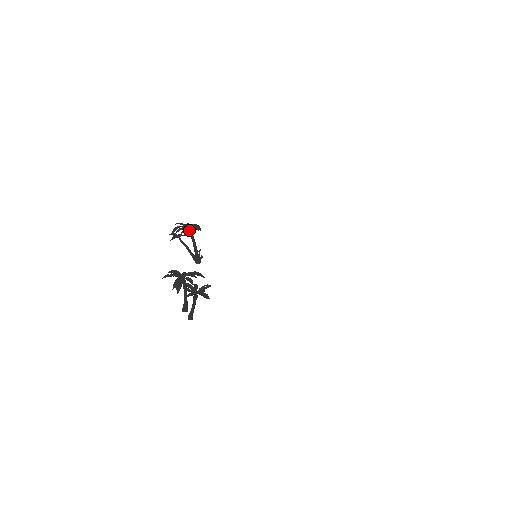
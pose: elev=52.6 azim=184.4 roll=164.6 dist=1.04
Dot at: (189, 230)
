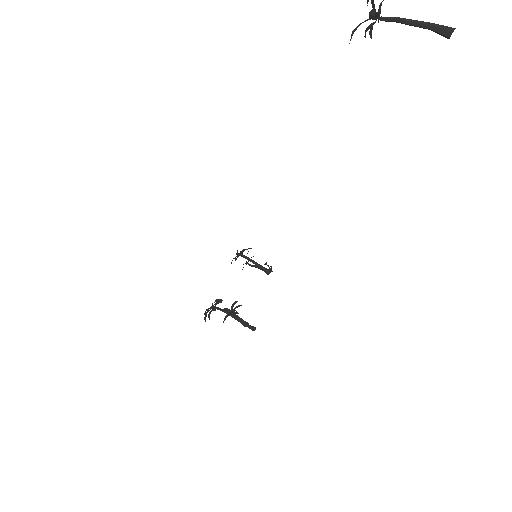
Dot at: (235, 258)
